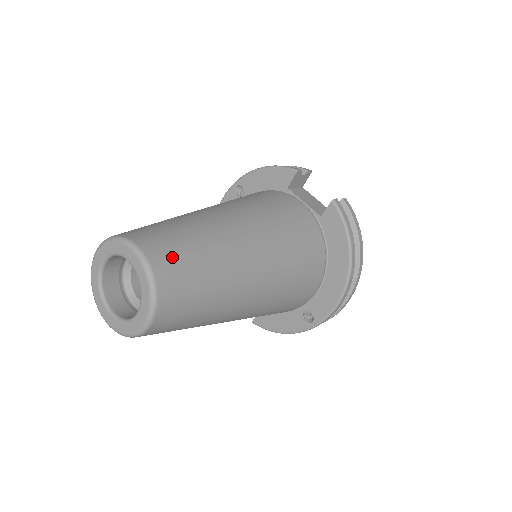
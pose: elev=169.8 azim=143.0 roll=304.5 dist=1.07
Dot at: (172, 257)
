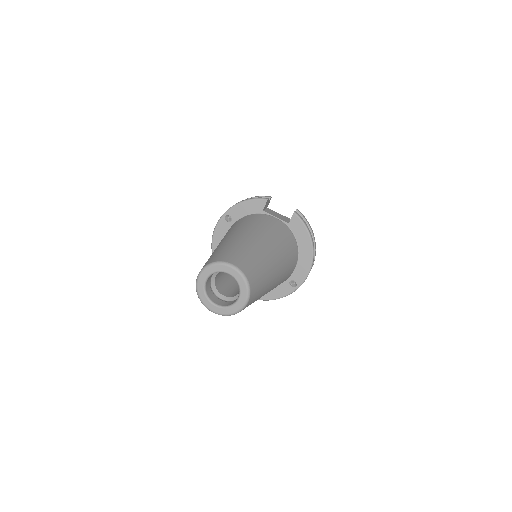
Dot at: (247, 265)
